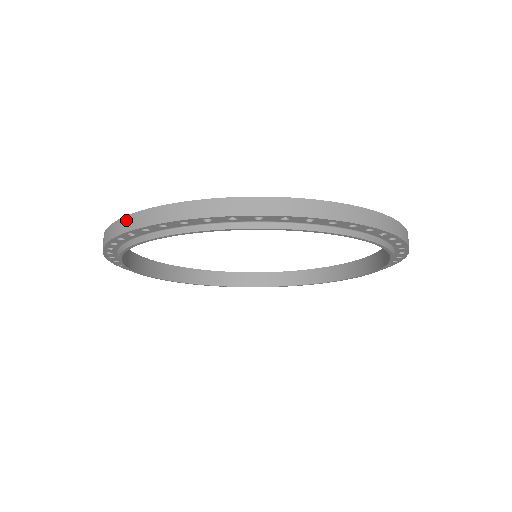
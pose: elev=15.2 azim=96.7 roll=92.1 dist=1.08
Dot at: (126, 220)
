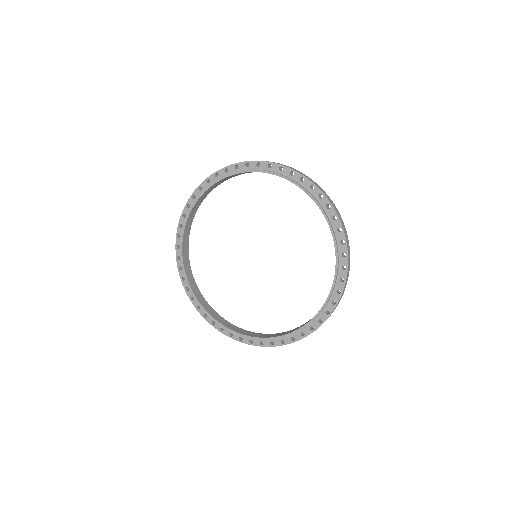
Dot at: occluded
